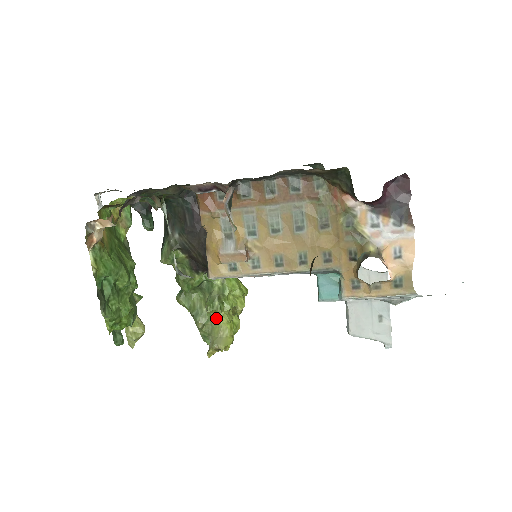
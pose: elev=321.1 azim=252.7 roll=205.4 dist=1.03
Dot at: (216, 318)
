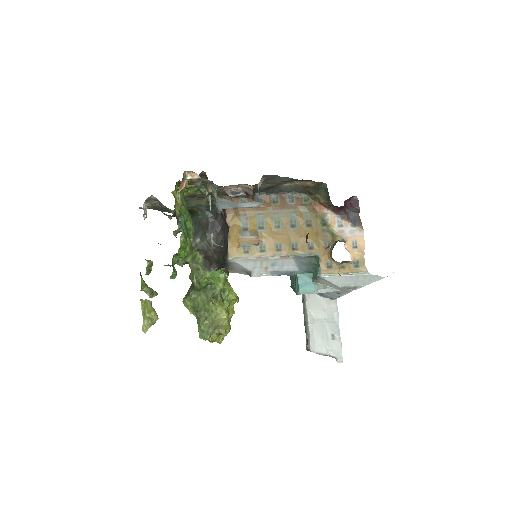
Dot at: (217, 312)
